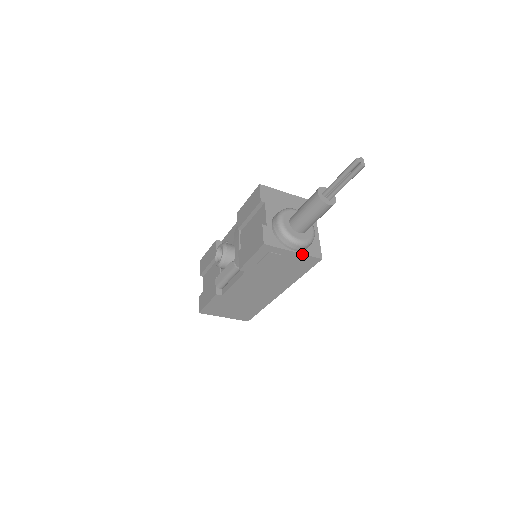
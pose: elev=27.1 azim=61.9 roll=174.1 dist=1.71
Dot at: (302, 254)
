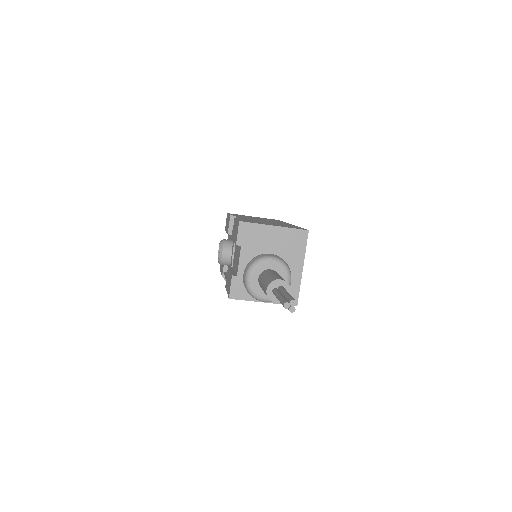
Dot at: (273, 303)
